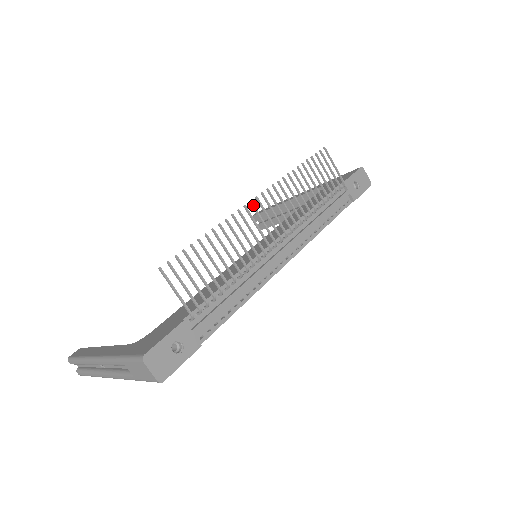
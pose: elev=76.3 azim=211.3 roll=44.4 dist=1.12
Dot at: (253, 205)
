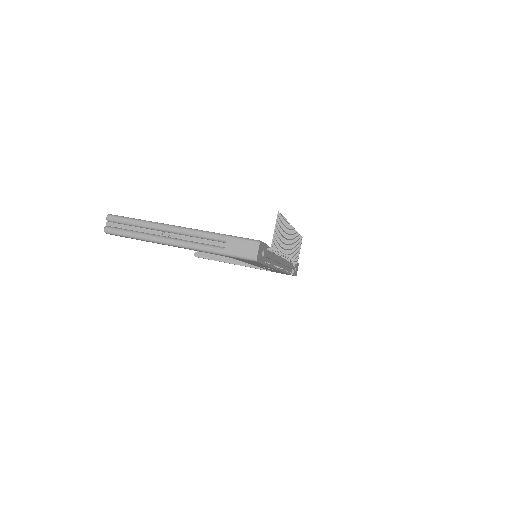
Dot at: (292, 228)
